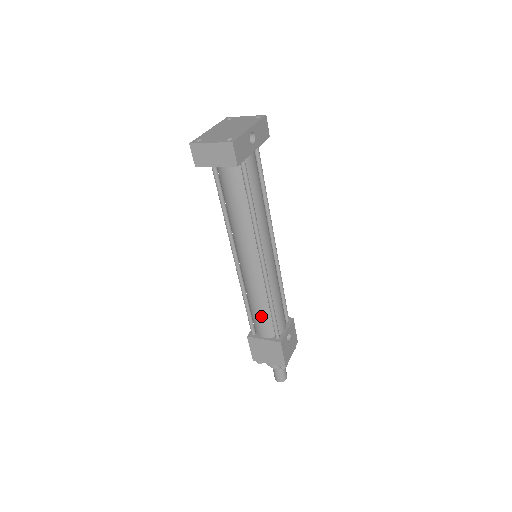
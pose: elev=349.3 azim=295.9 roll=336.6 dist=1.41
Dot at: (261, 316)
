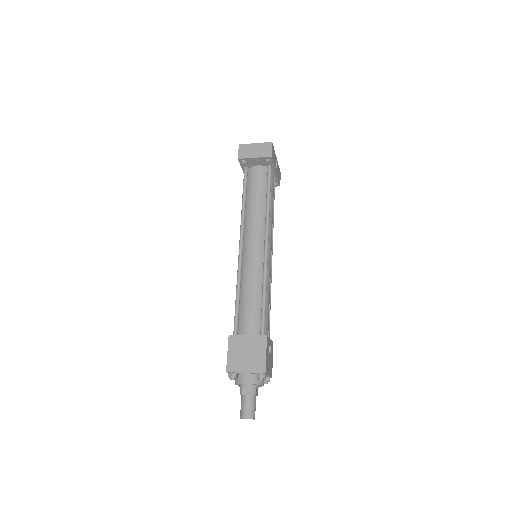
Dot at: (251, 306)
